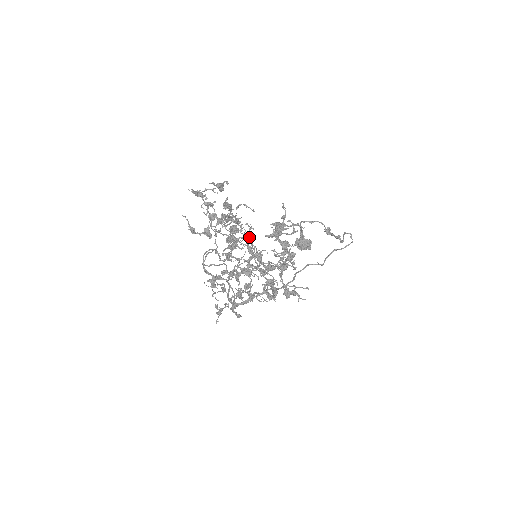
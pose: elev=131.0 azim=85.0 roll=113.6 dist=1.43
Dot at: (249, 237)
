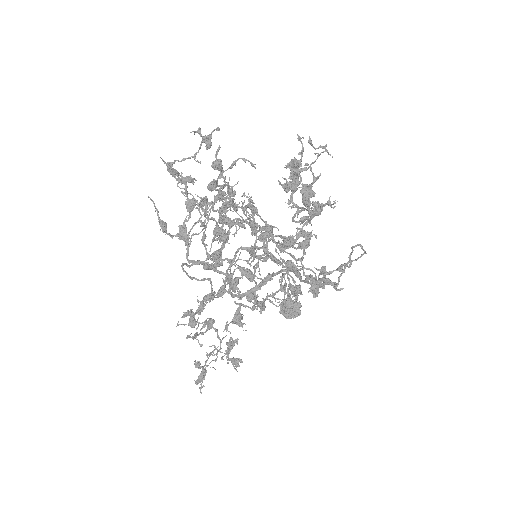
Dot at: (252, 204)
